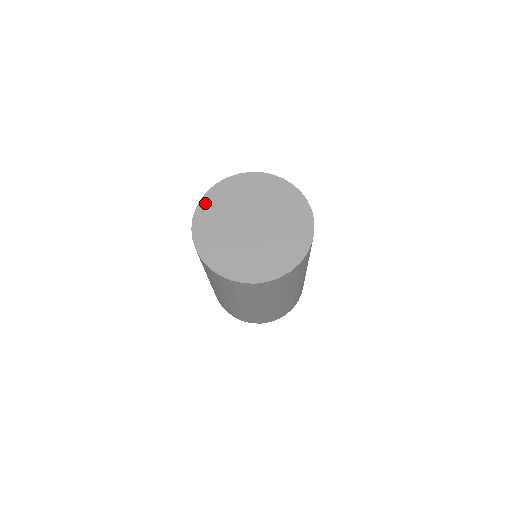
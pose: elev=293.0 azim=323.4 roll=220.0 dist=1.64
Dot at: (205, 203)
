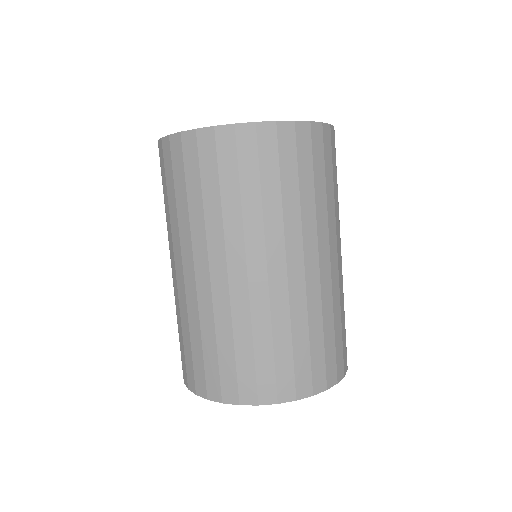
Dot at: occluded
